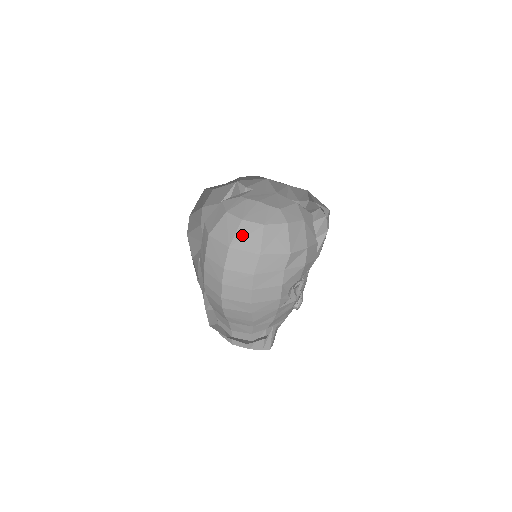
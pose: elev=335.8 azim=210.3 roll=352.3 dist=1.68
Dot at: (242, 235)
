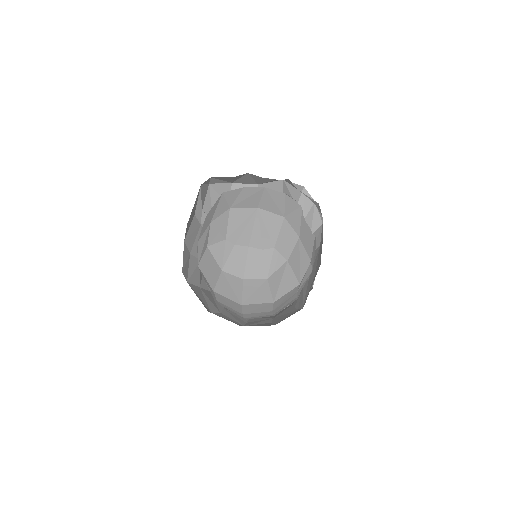
Dot at: (249, 293)
